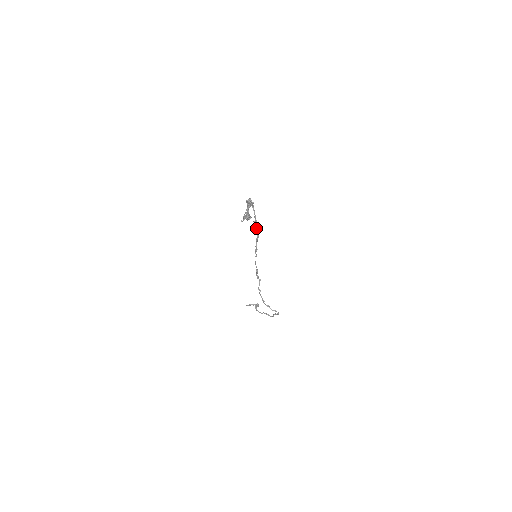
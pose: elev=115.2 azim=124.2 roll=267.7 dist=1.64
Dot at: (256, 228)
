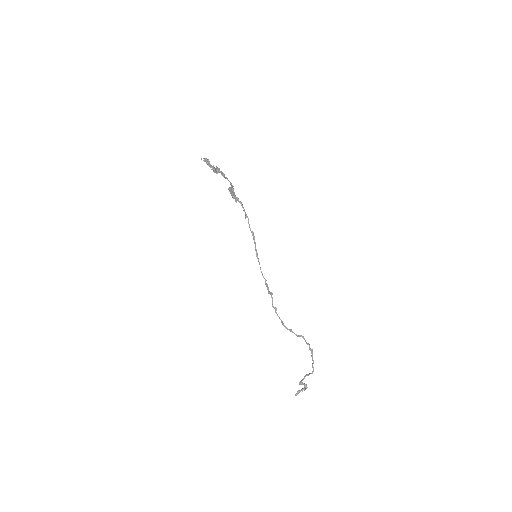
Dot at: (249, 225)
